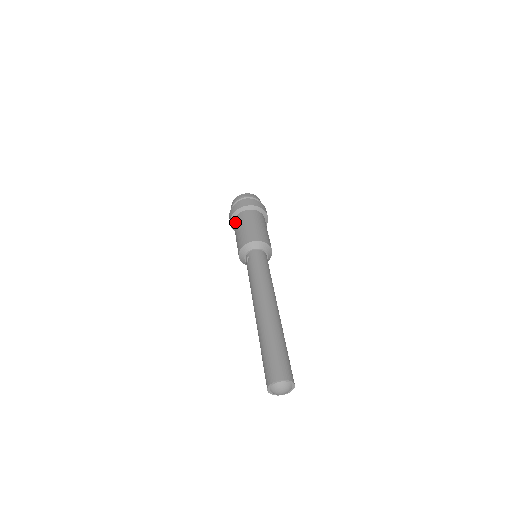
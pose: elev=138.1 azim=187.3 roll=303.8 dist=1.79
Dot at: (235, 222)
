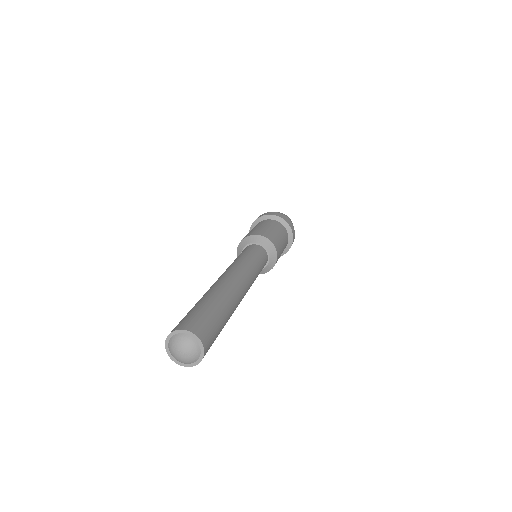
Dot at: occluded
